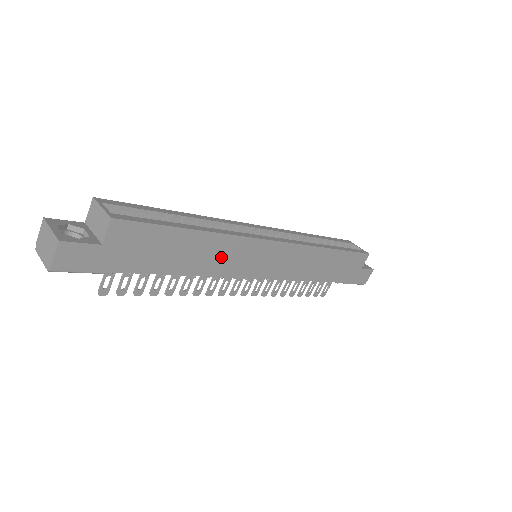
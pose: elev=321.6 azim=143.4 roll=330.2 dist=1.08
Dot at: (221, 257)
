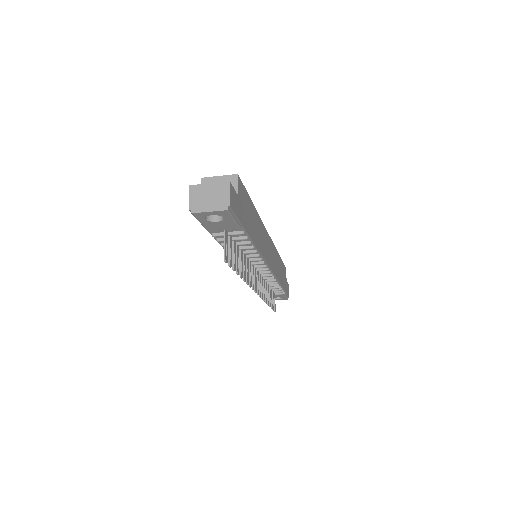
Dot at: (260, 237)
